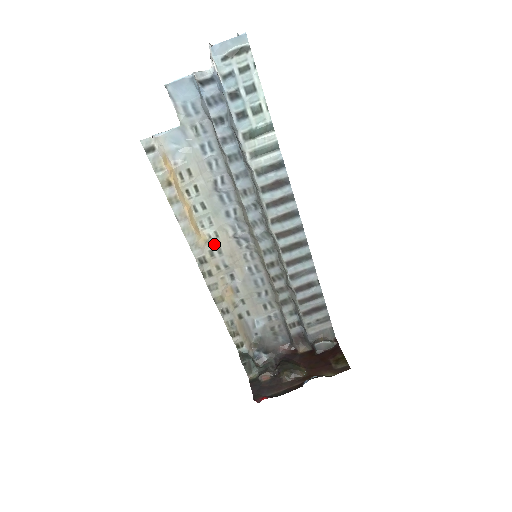
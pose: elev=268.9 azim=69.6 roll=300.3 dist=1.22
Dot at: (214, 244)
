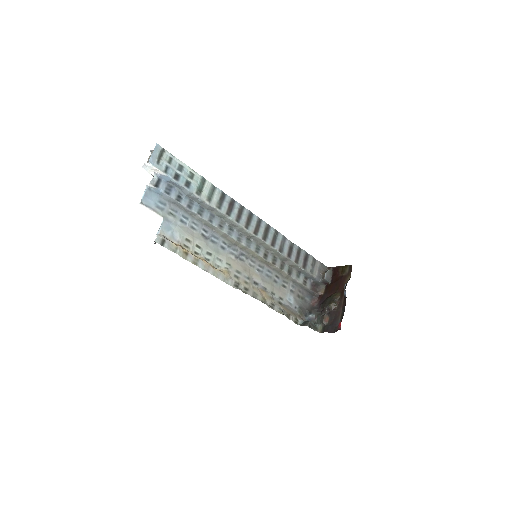
Dot at: (232, 271)
